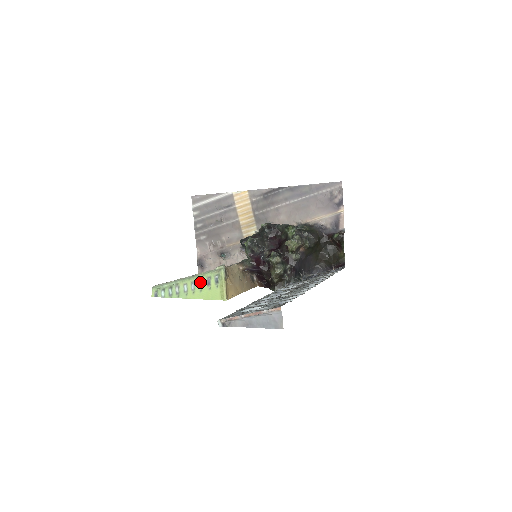
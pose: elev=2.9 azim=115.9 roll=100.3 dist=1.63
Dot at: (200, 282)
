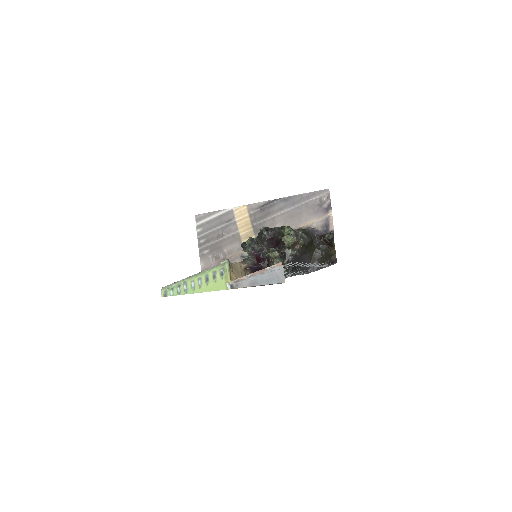
Dot at: (206, 277)
